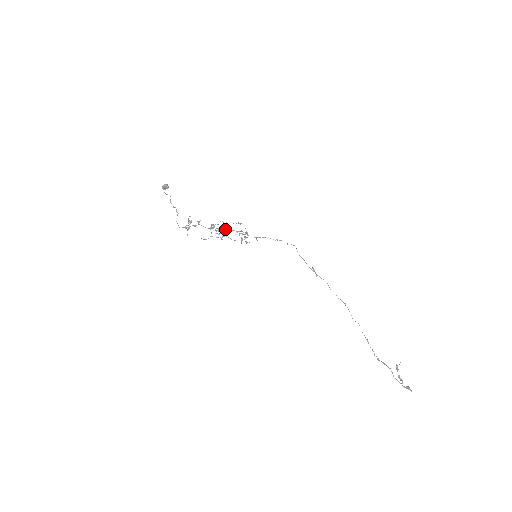
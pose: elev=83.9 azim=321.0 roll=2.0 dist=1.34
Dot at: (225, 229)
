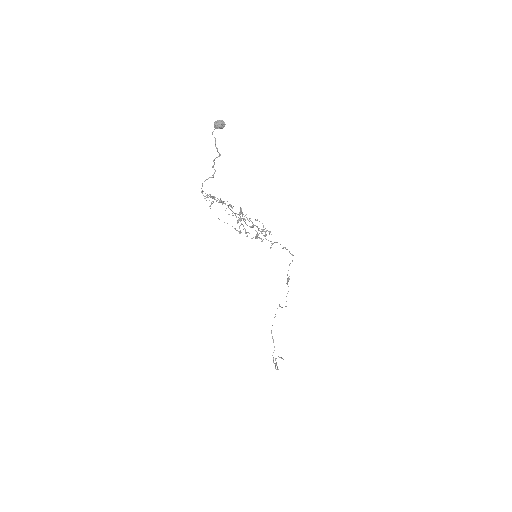
Dot at: occluded
